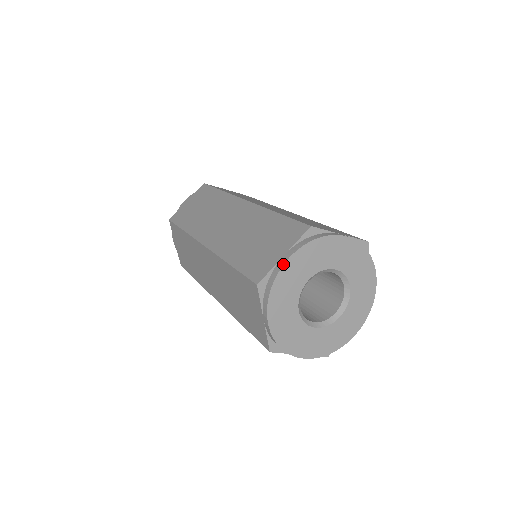
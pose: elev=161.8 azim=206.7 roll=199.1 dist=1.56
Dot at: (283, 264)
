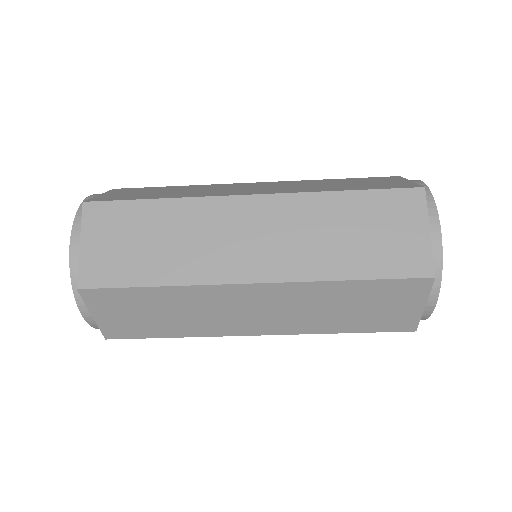
Dot at: occluded
